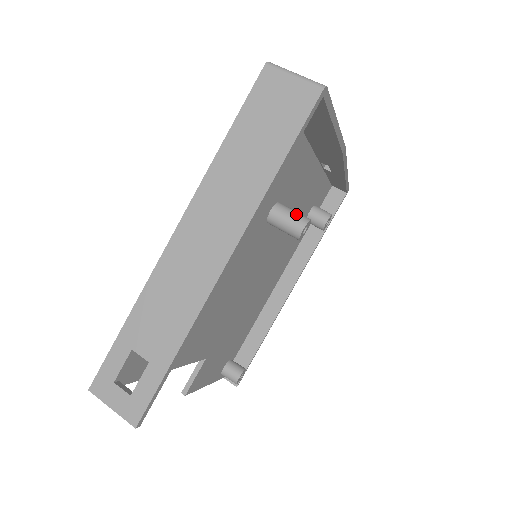
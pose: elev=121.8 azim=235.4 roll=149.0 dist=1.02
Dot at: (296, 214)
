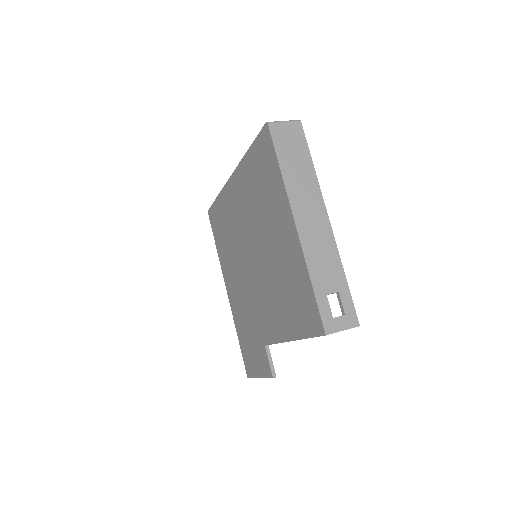
Dot at: occluded
